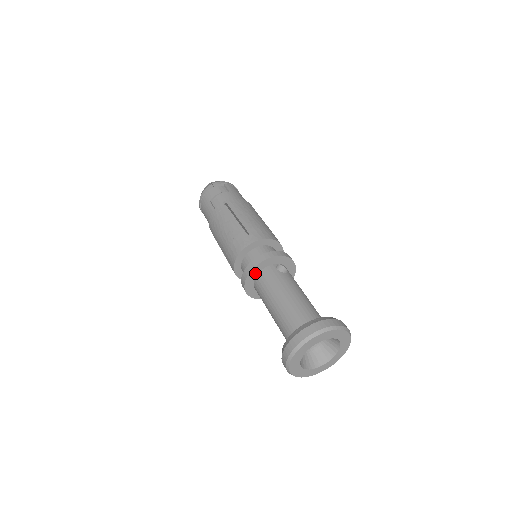
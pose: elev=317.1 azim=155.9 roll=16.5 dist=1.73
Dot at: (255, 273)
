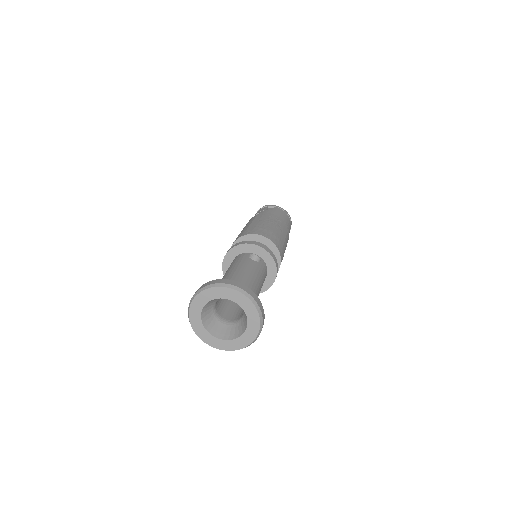
Dot at: (232, 257)
